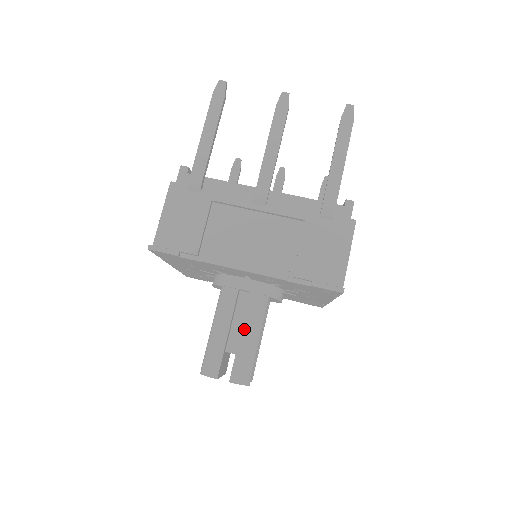
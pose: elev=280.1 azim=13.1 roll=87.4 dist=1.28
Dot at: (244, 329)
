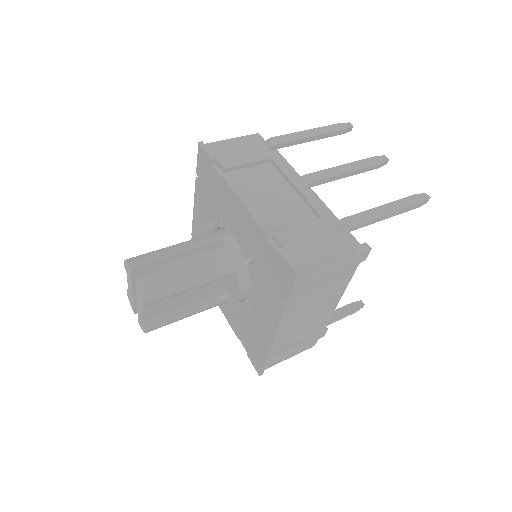
Dot at: (192, 262)
